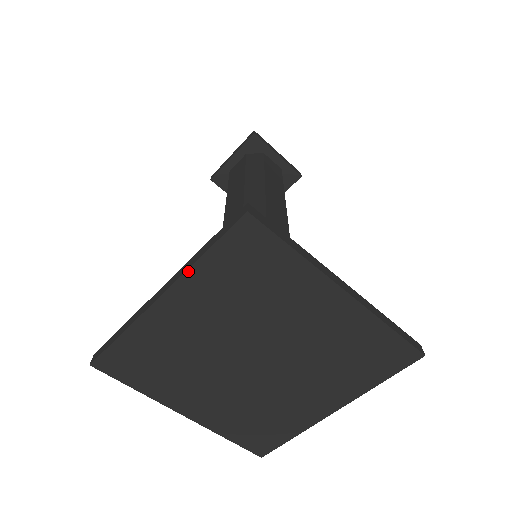
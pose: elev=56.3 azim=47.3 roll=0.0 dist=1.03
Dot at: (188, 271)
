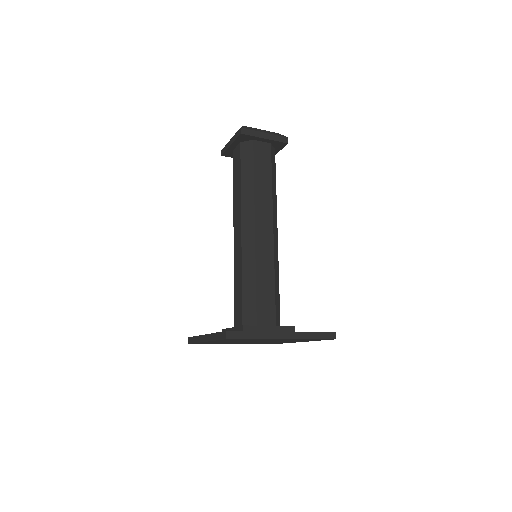
Dot at: occluded
